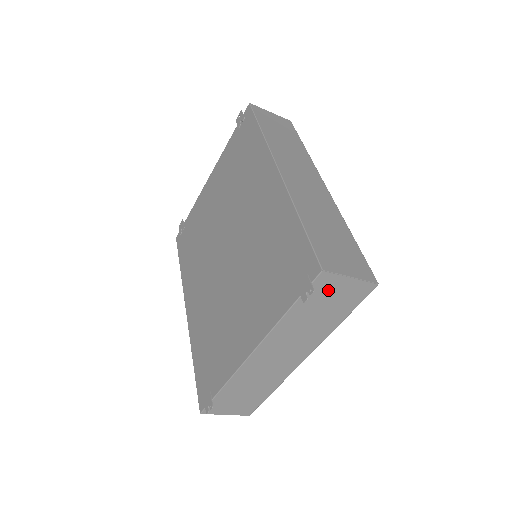
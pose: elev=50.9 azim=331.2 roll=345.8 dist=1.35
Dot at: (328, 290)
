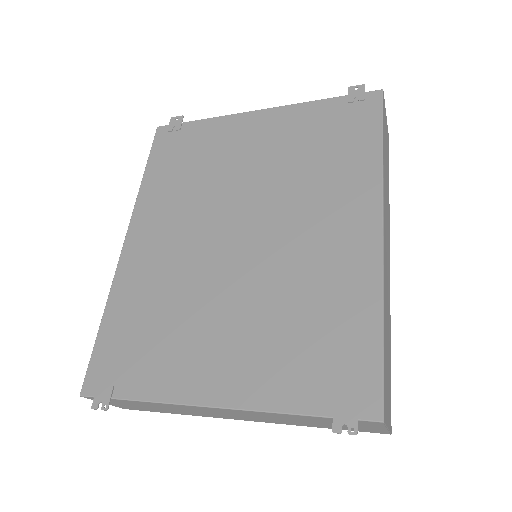
Dot at: occluded
